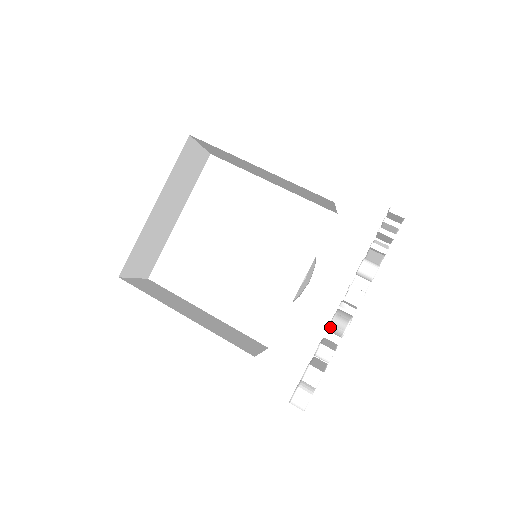
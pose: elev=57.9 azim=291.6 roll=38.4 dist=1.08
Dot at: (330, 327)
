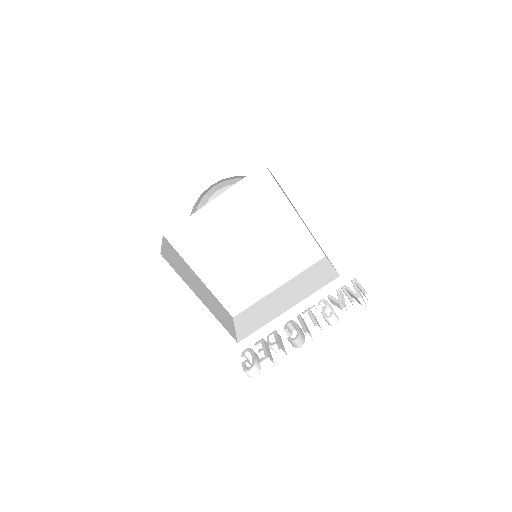
Dot at: (292, 342)
